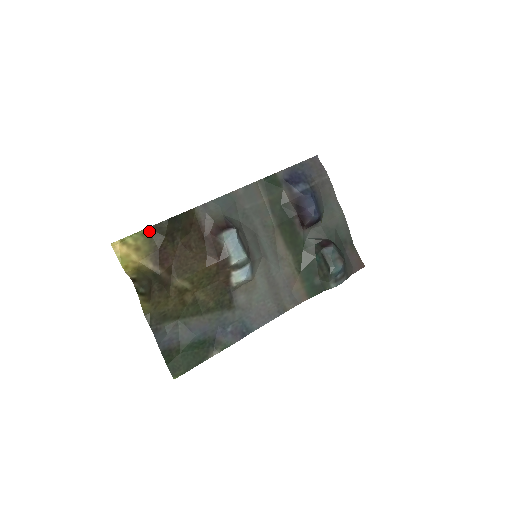
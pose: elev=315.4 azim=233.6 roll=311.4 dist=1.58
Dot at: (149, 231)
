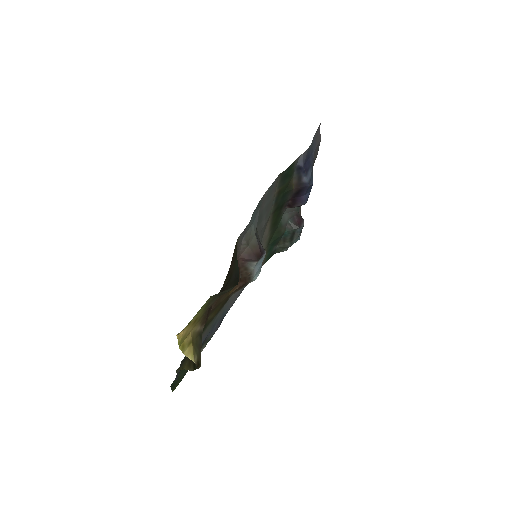
Dot at: (210, 298)
